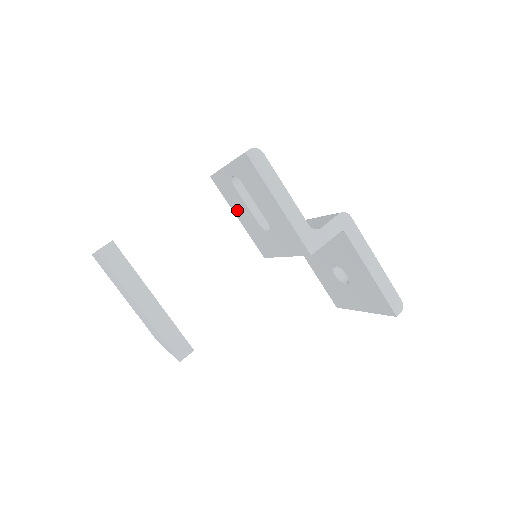
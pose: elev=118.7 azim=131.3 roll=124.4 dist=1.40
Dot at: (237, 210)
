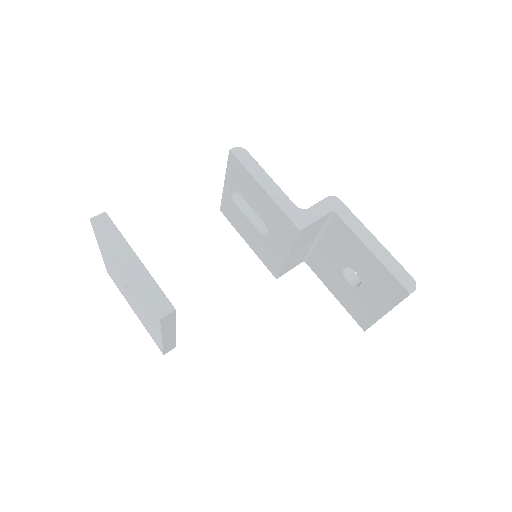
Dot at: (244, 233)
